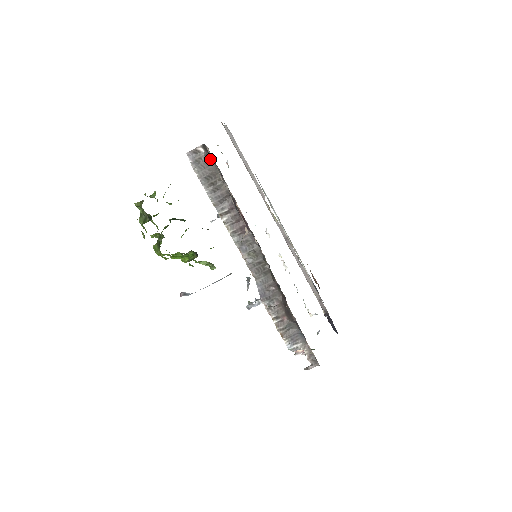
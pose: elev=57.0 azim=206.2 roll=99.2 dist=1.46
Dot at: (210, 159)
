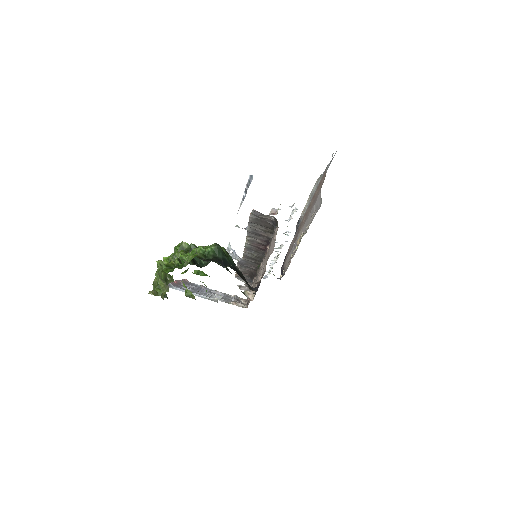
Dot at: (273, 225)
